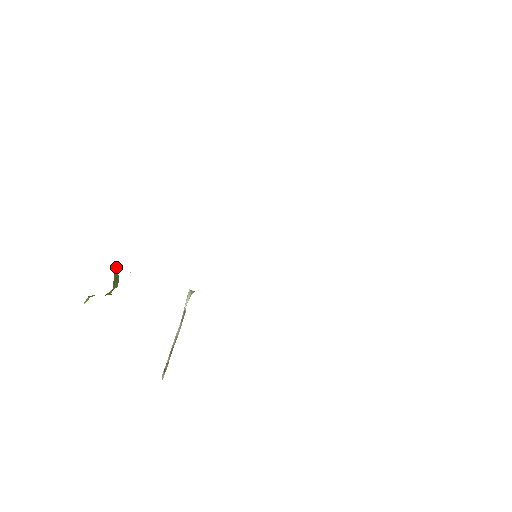
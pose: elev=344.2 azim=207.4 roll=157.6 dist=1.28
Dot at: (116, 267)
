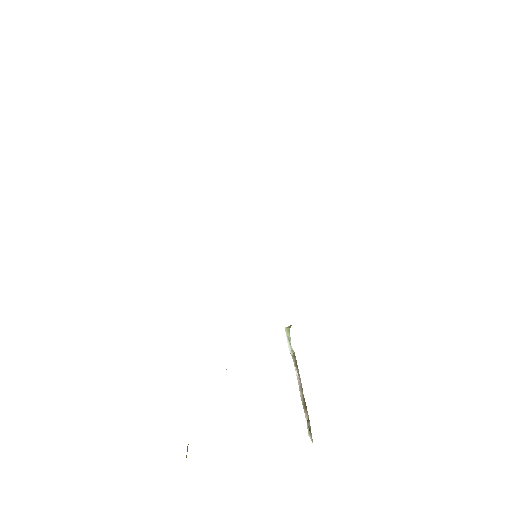
Dot at: occluded
